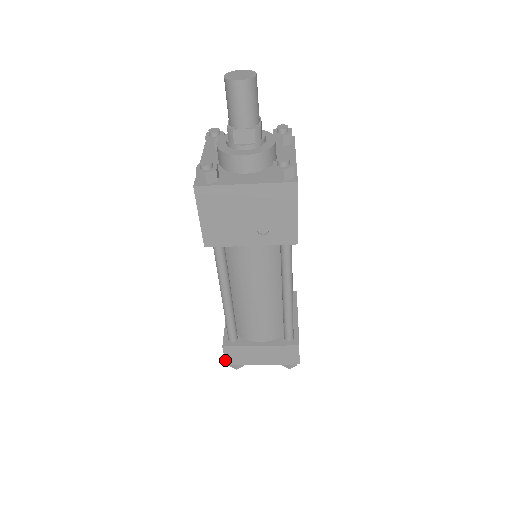
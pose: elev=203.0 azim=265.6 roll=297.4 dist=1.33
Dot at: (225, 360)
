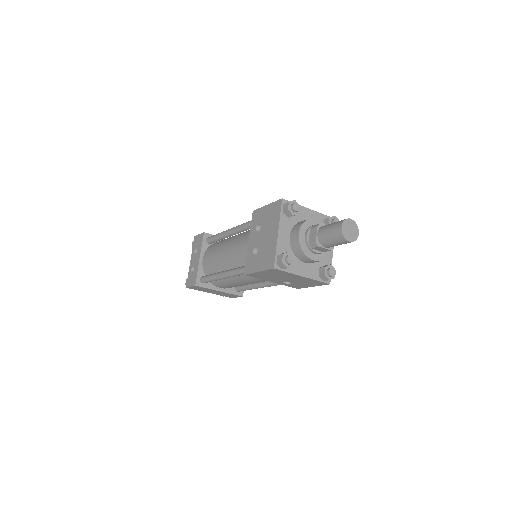
Dot at: (189, 287)
